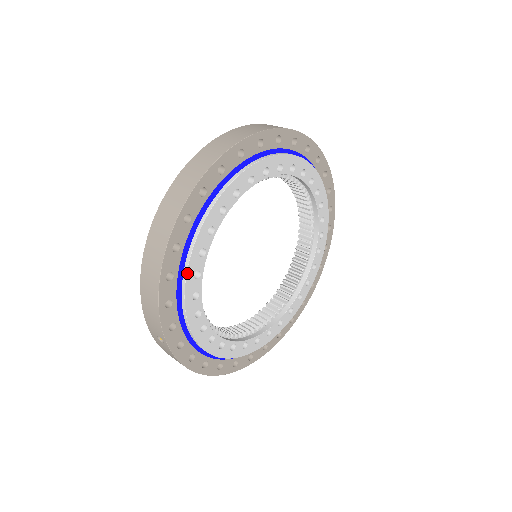
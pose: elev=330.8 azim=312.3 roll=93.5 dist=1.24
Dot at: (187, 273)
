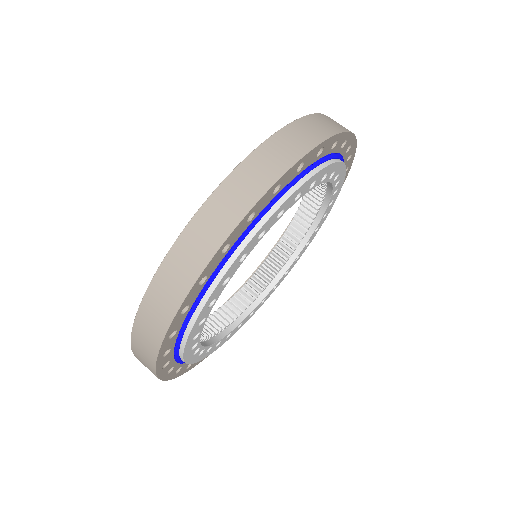
Dot at: (185, 362)
